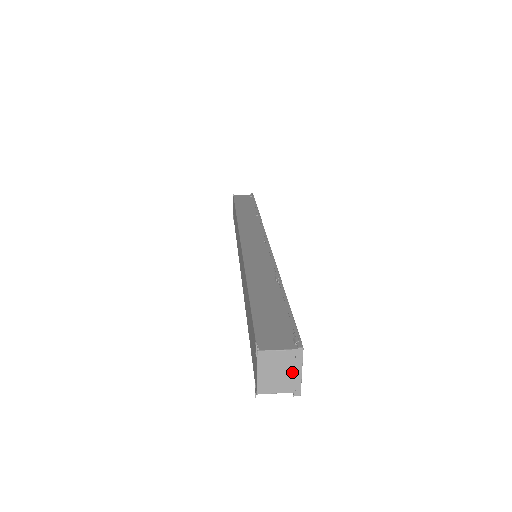
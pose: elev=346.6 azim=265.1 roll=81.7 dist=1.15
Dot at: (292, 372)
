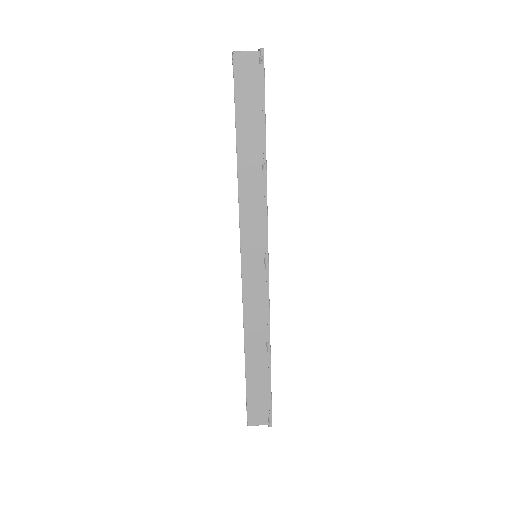
Dot at: occluded
